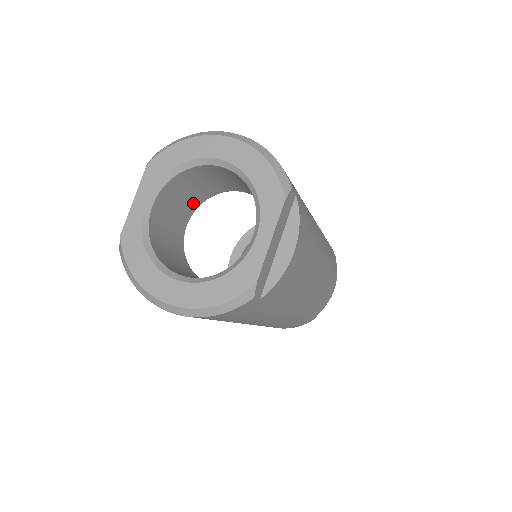
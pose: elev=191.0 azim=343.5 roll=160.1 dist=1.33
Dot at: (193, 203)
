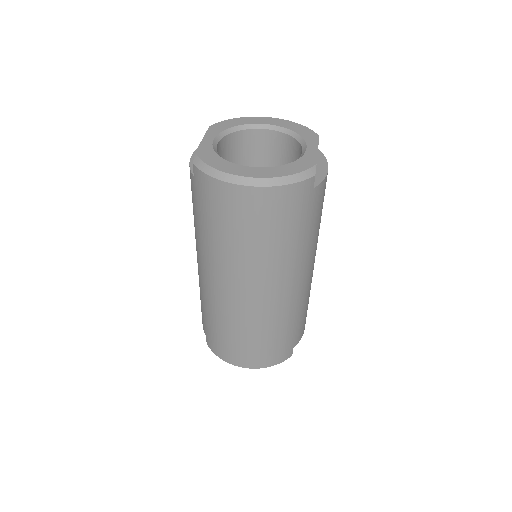
Dot at: occluded
